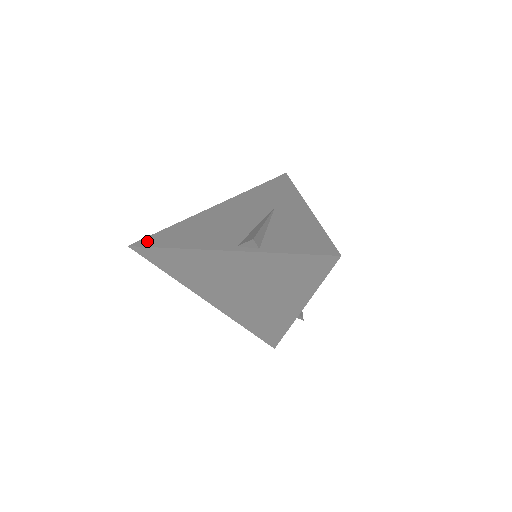
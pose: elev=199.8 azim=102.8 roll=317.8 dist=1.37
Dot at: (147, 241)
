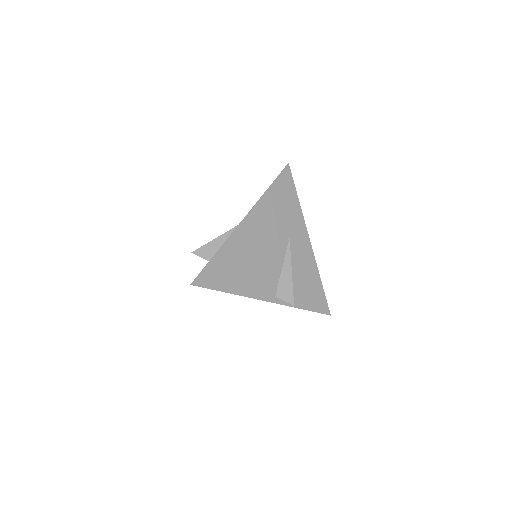
Dot at: (205, 279)
